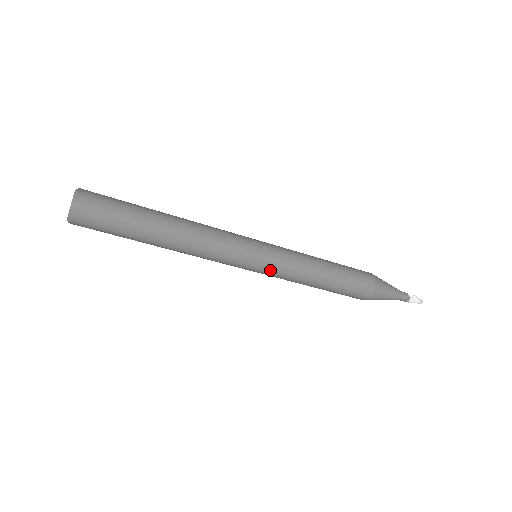
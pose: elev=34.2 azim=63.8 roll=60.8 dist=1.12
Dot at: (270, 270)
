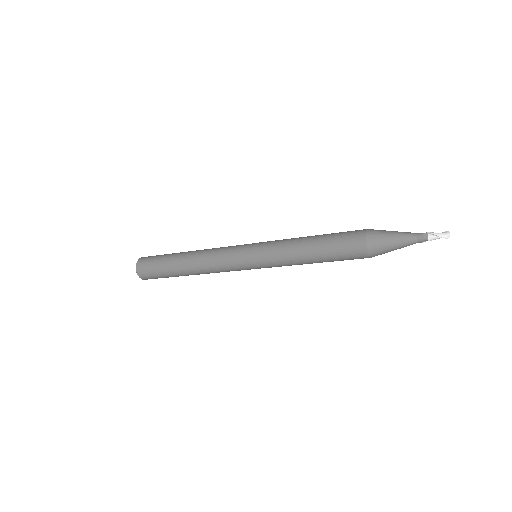
Dot at: occluded
